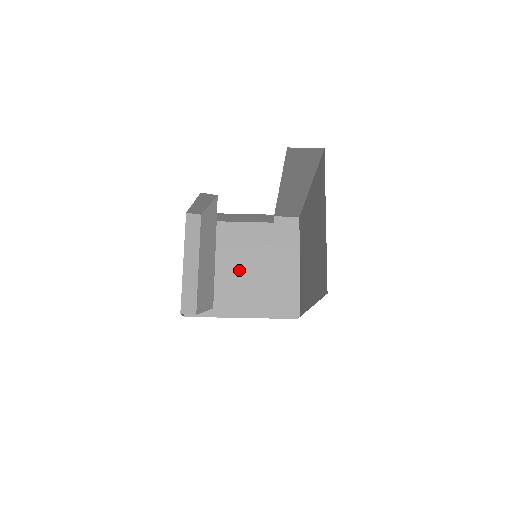
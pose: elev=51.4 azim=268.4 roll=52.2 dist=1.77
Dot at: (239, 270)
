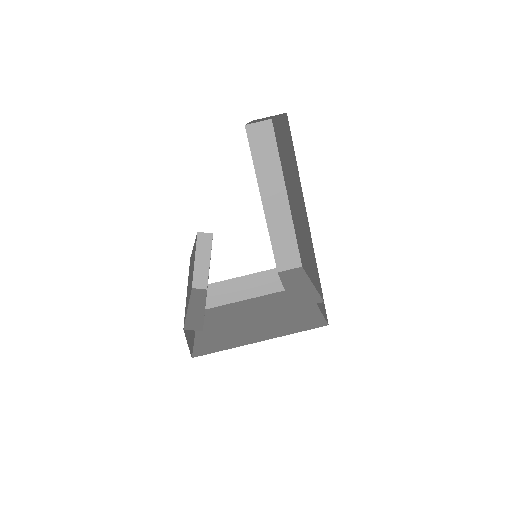
Dot at: (253, 319)
